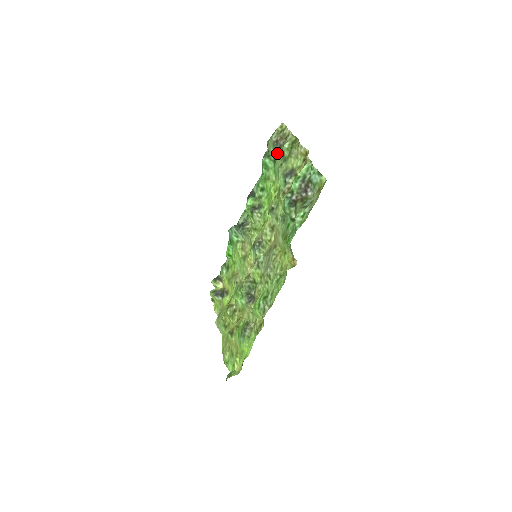
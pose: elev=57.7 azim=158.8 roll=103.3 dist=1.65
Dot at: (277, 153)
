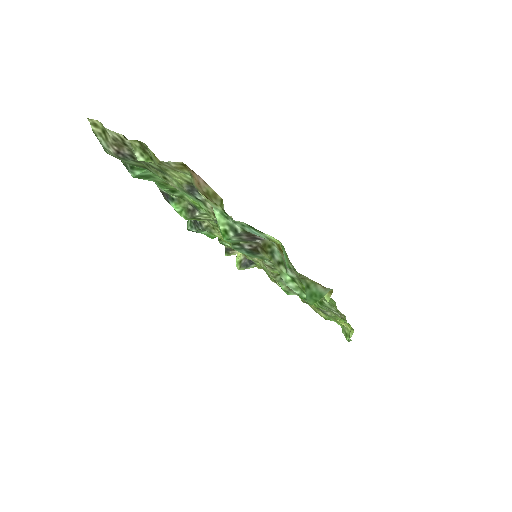
Dot at: (139, 164)
